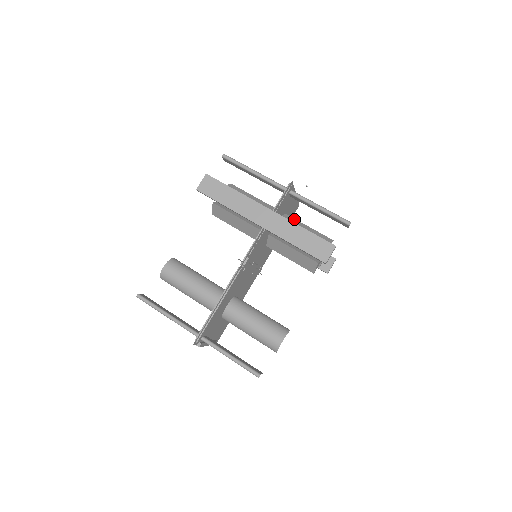
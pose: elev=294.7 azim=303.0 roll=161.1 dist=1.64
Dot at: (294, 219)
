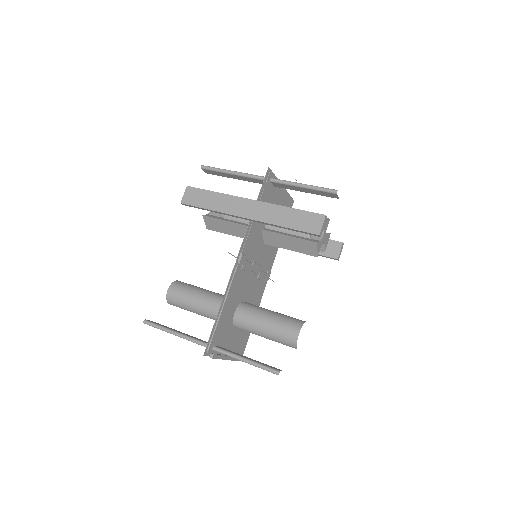
Dot at: occluded
